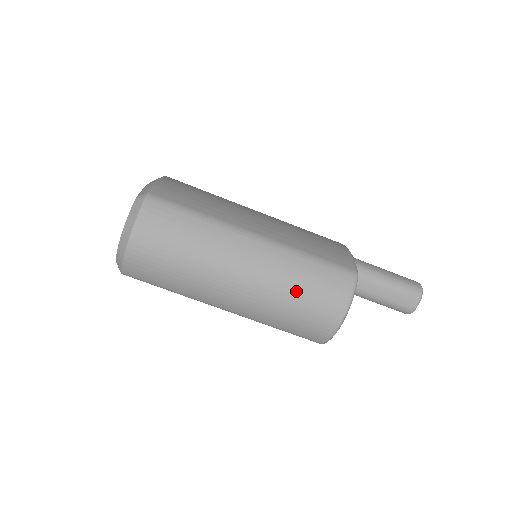
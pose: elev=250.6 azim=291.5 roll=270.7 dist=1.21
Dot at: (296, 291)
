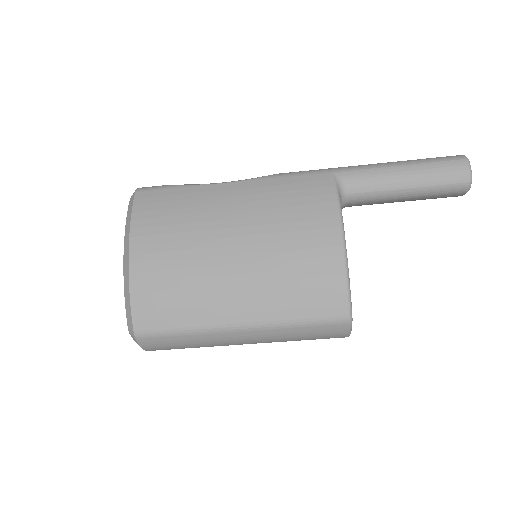
Dot at: (296, 340)
